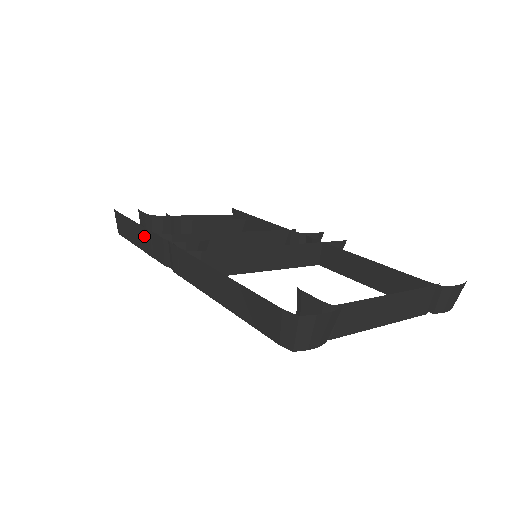
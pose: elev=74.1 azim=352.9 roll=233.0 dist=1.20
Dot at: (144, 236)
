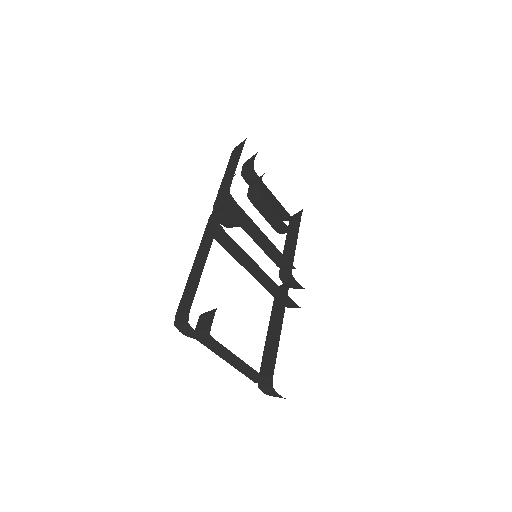
Dot at: (229, 179)
